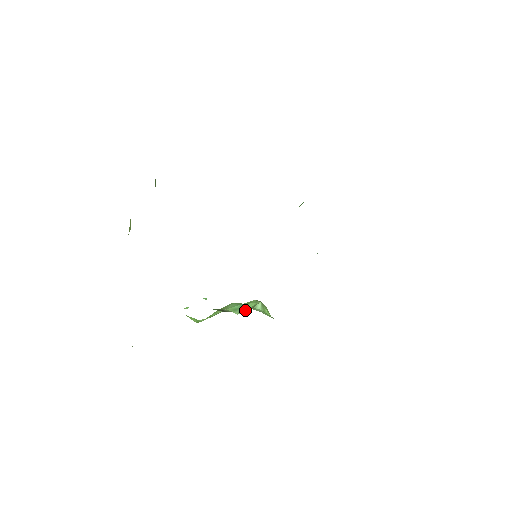
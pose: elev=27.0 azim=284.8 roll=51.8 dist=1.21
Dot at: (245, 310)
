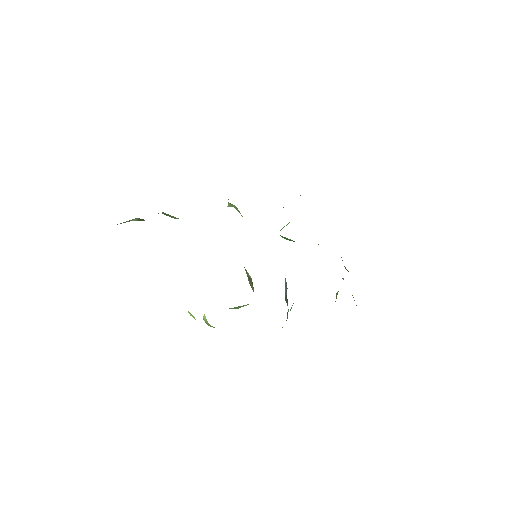
Dot at: (243, 306)
